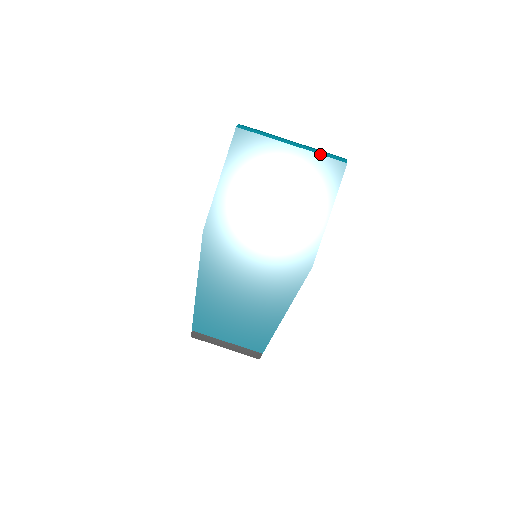
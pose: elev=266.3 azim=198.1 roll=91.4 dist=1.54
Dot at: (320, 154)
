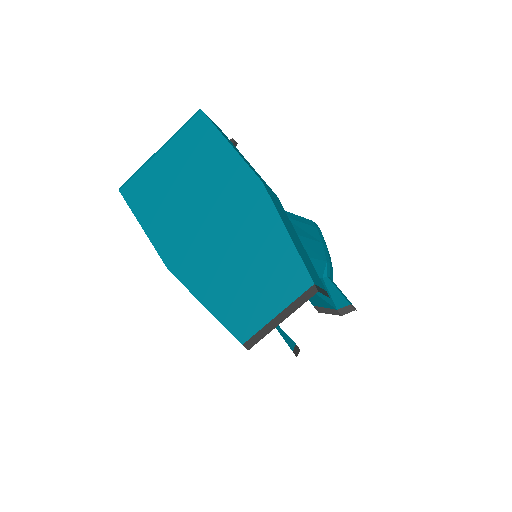
Dot at: (180, 130)
